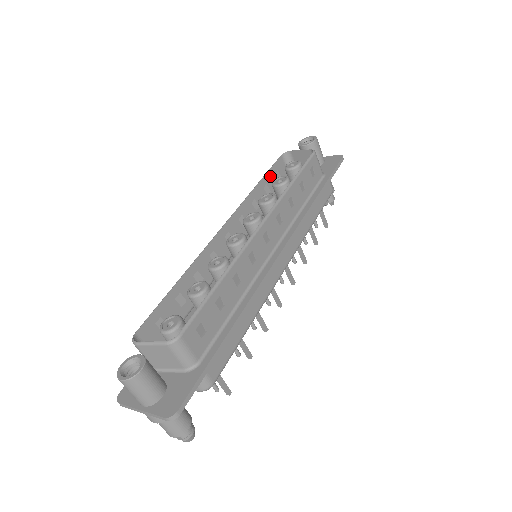
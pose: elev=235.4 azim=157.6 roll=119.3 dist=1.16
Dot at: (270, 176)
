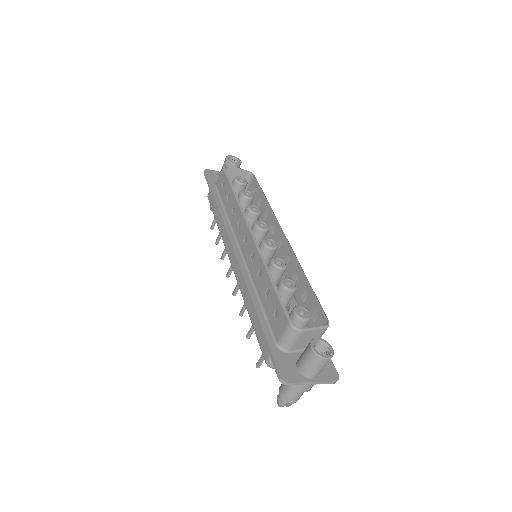
Dot at: (229, 185)
